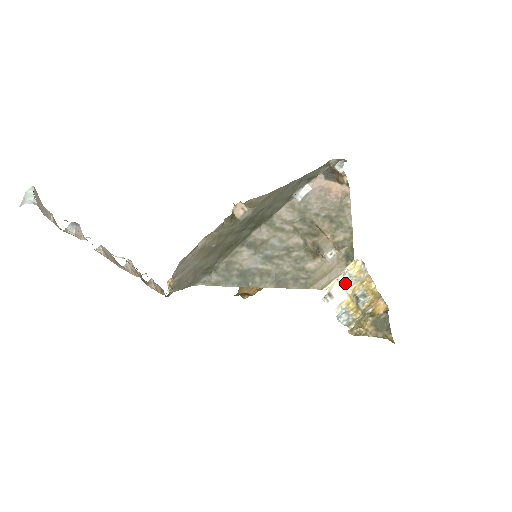
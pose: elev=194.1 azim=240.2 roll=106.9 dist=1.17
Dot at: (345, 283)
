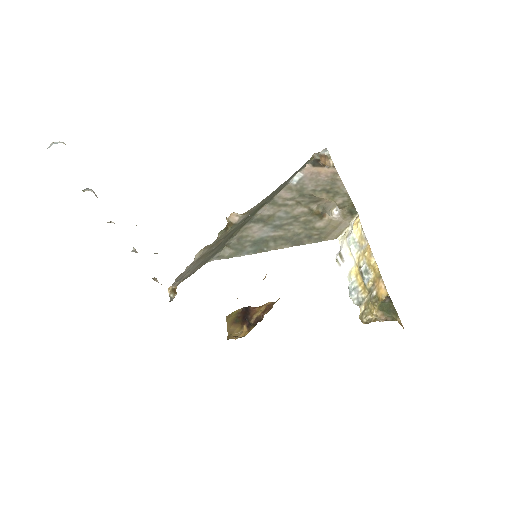
Dot at: (351, 249)
